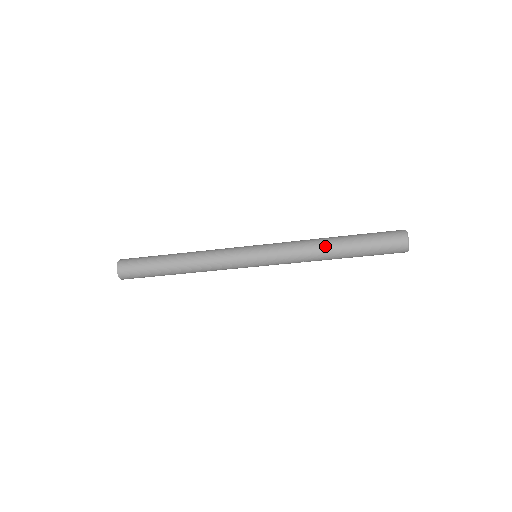
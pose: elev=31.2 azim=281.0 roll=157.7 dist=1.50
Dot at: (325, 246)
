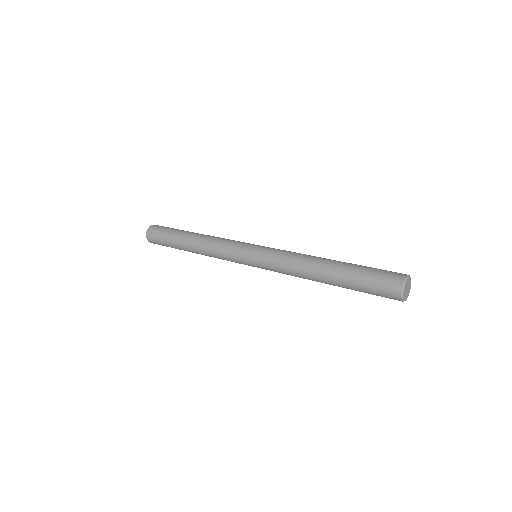
Dot at: (314, 272)
